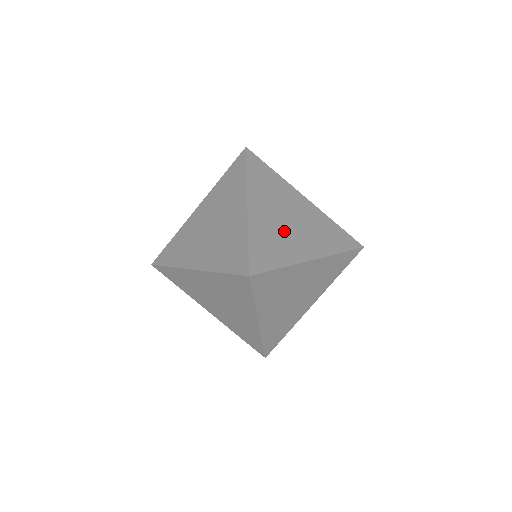
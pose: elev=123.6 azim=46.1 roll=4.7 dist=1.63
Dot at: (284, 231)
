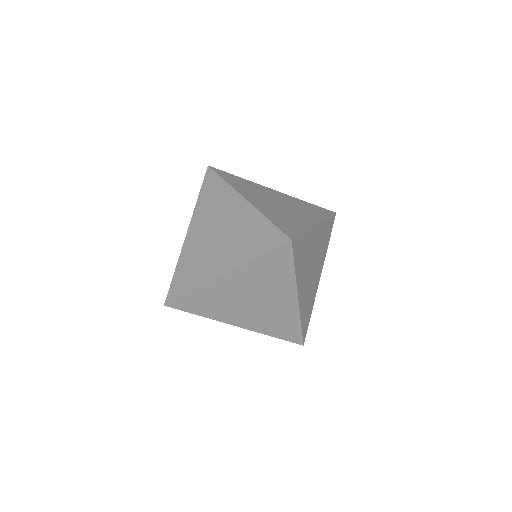
Dot at: (283, 211)
